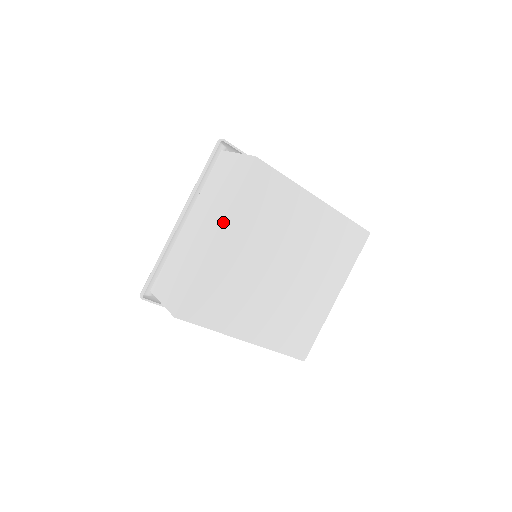
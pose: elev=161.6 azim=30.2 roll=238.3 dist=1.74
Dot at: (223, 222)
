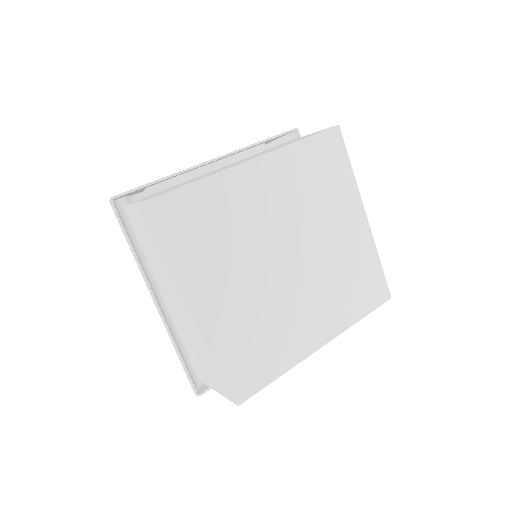
Dot at: (189, 289)
